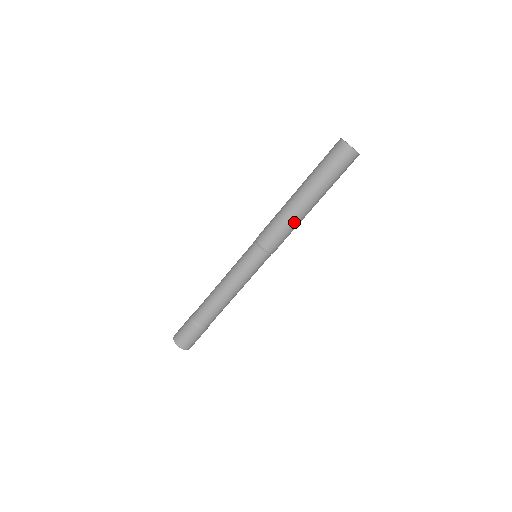
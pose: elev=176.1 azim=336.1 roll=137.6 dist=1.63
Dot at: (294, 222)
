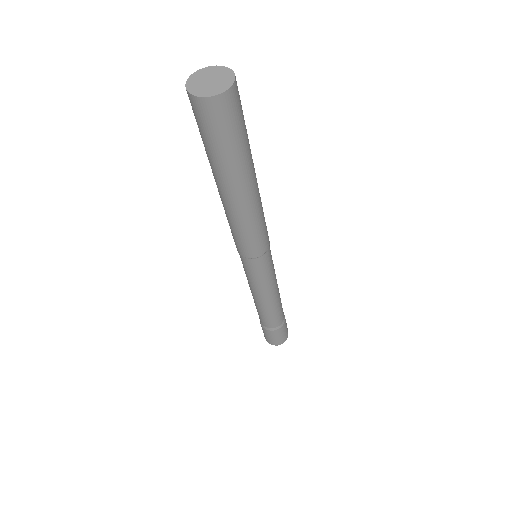
Dot at: (247, 219)
